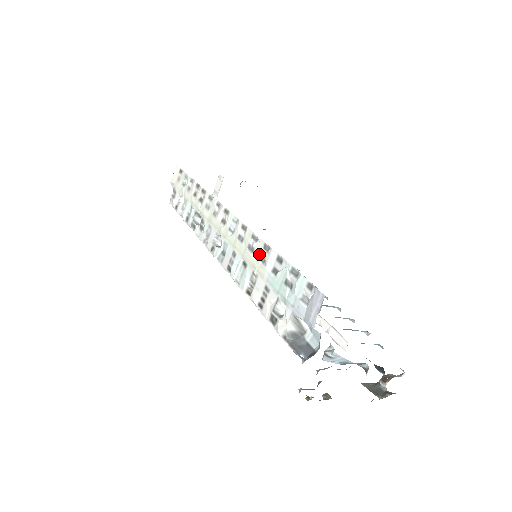
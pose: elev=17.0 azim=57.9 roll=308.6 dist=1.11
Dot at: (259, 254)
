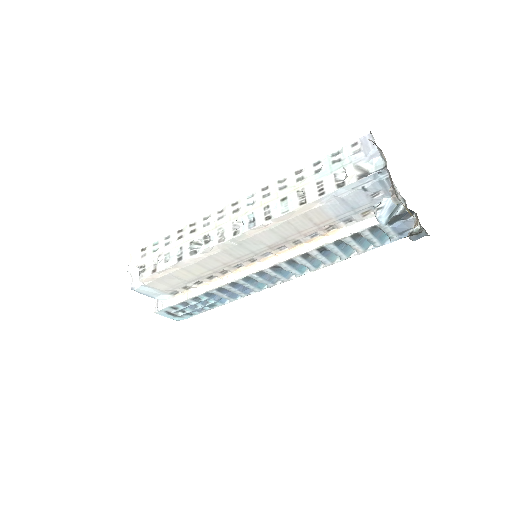
Dot at: (294, 181)
